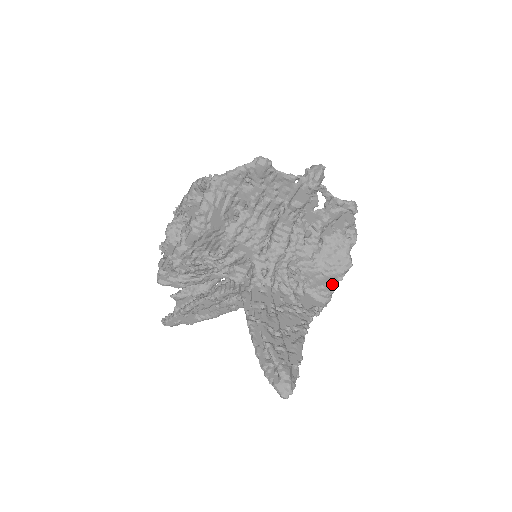
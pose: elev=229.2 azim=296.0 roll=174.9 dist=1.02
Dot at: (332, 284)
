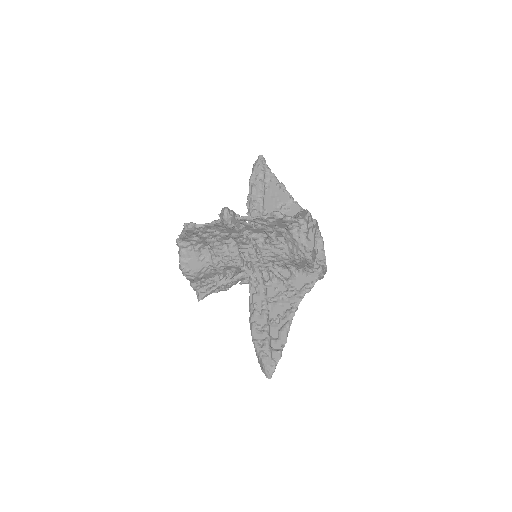
Dot at: (309, 265)
